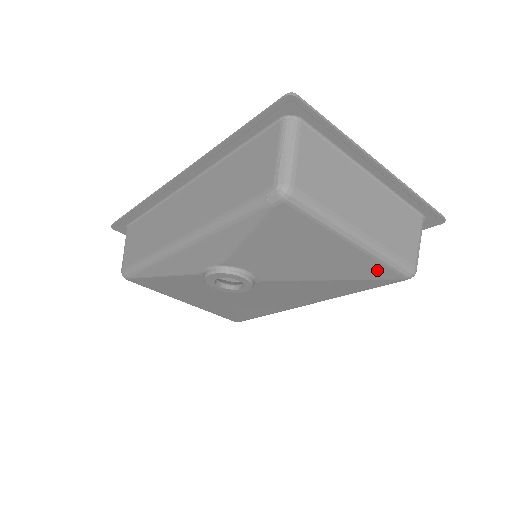
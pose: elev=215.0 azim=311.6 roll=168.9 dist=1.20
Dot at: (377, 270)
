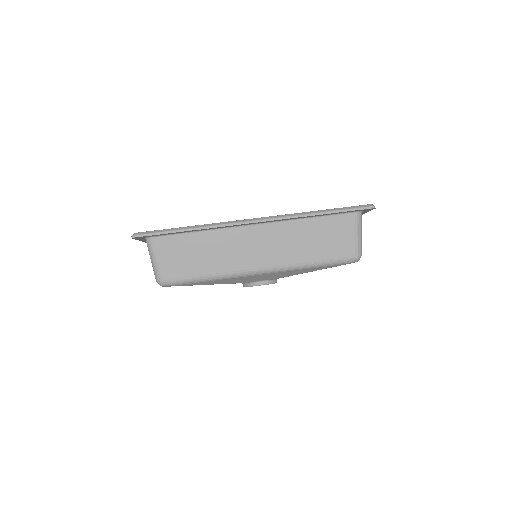
Dot at: occluded
